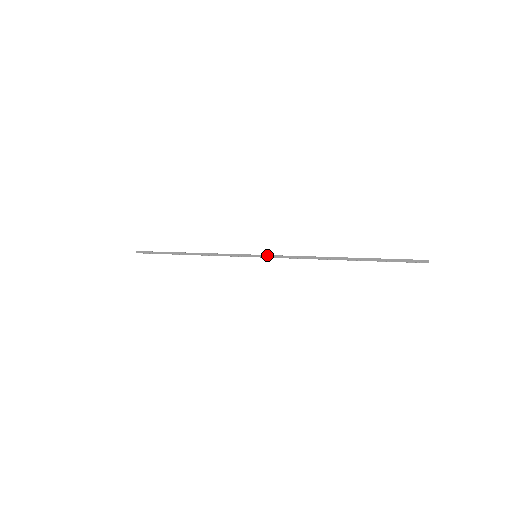
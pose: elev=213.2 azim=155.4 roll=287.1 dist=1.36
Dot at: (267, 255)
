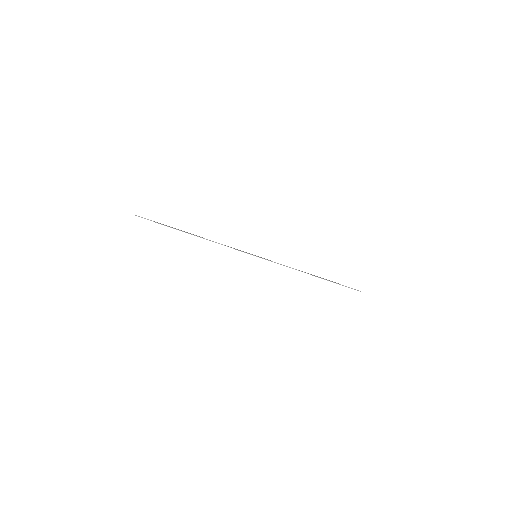
Dot at: occluded
